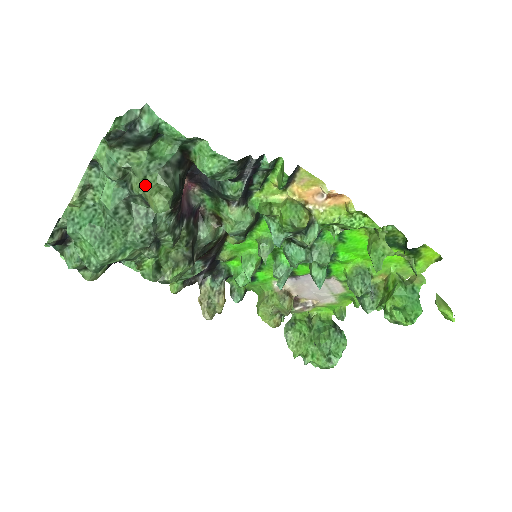
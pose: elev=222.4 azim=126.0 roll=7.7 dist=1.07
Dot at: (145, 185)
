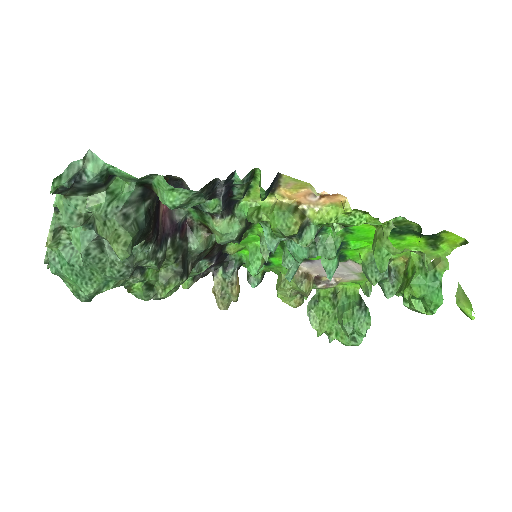
Dot at: (106, 230)
